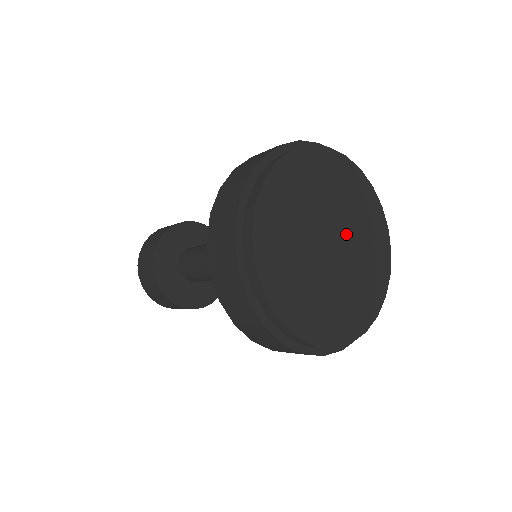
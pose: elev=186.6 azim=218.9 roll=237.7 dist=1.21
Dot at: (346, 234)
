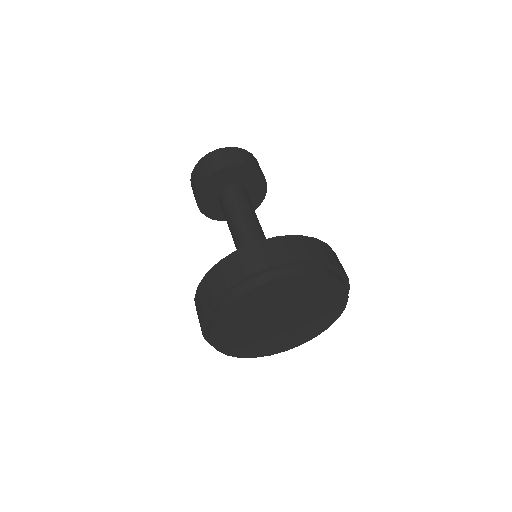
Dot at: (298, 311)
